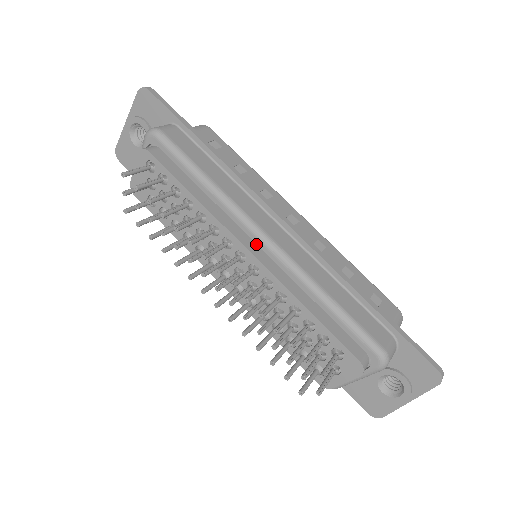
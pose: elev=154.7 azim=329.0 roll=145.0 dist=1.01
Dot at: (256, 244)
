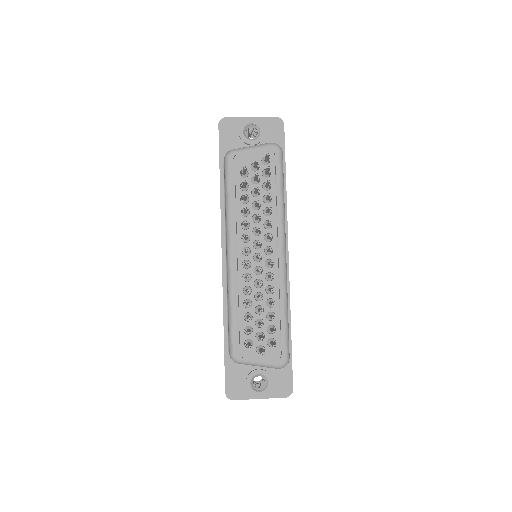
Dot at: occluded
